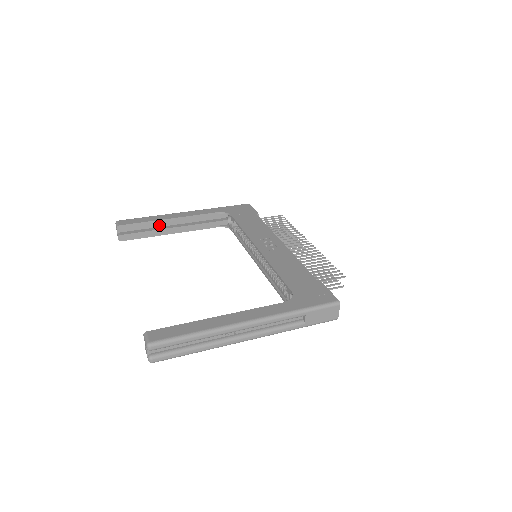
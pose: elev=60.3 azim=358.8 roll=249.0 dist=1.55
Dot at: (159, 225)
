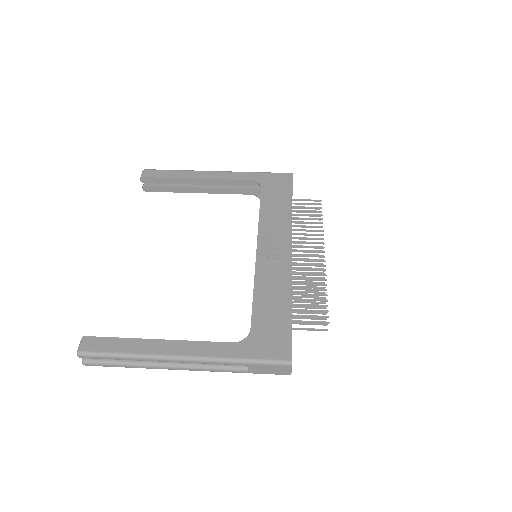
Dot at: (184, 183)
